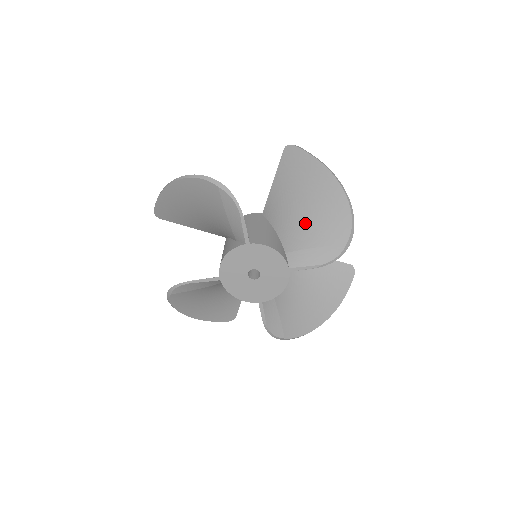
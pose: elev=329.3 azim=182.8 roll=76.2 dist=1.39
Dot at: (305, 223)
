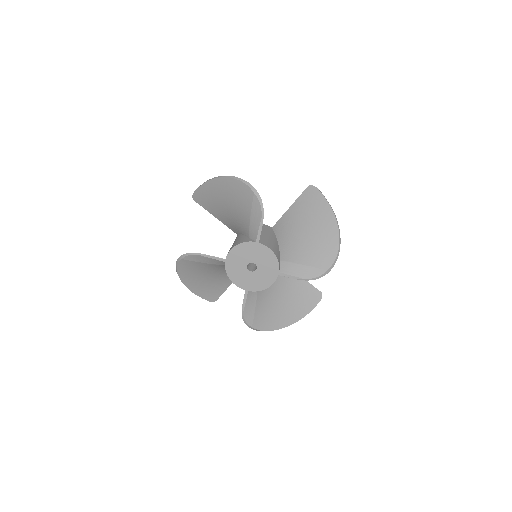
Dot at: (303, 245)
